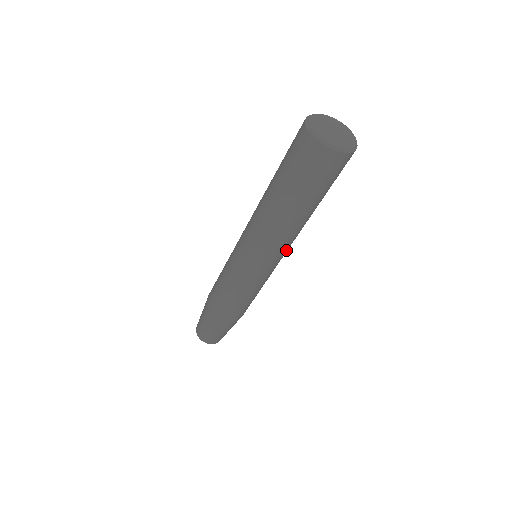
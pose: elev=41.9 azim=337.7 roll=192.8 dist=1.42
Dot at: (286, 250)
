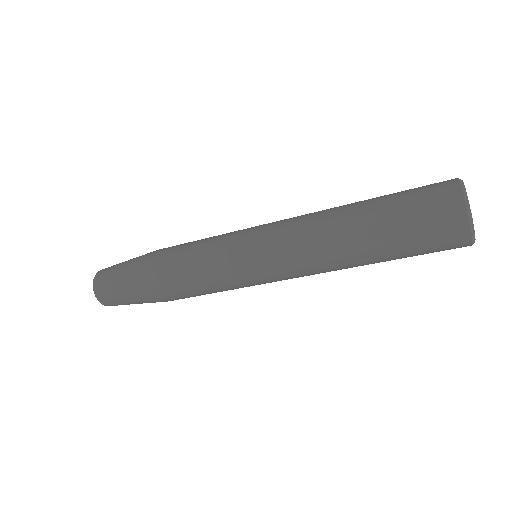
Dot at: (298, 275)
